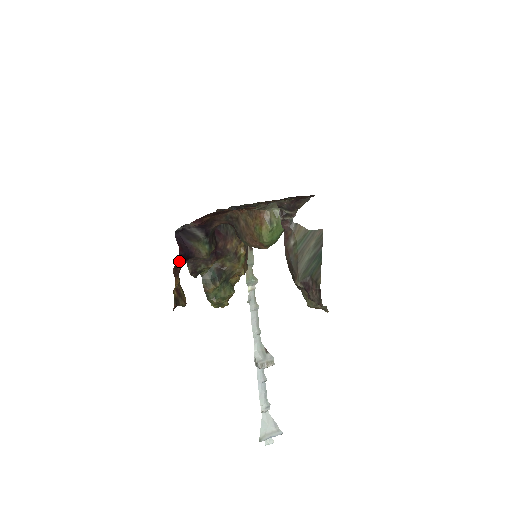
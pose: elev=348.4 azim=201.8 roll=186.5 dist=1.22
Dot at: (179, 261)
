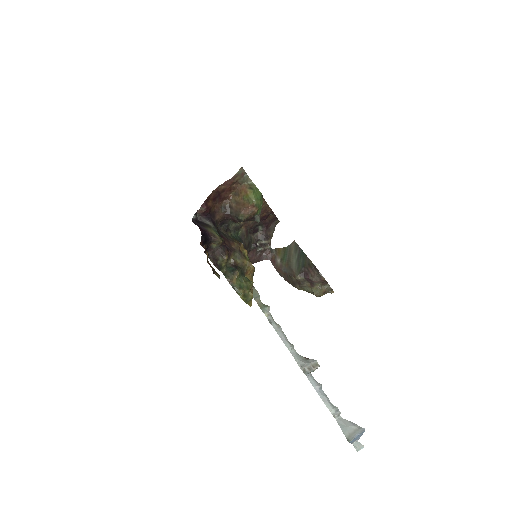
Dot at: (202, 238)
